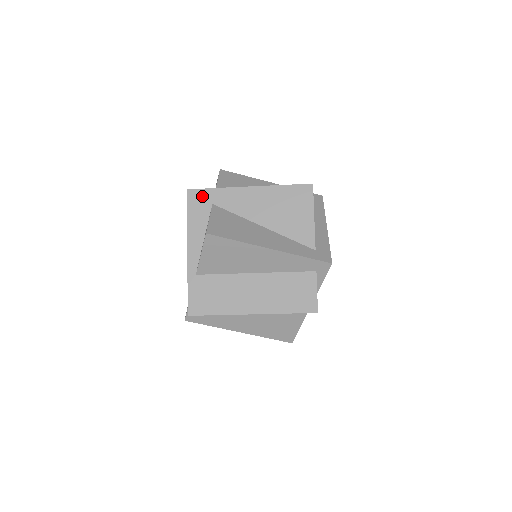
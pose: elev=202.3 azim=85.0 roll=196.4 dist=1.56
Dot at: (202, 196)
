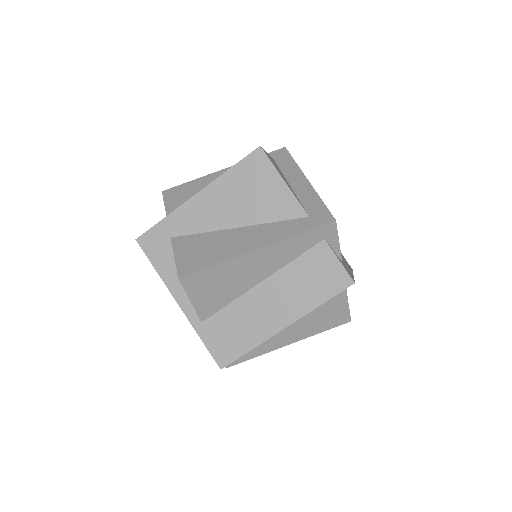
Dot at: (155, 236)
